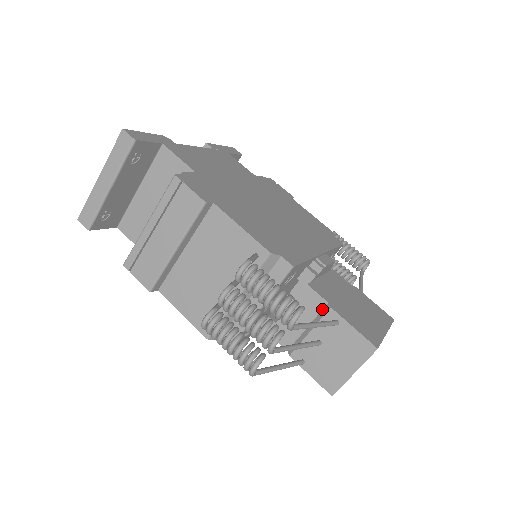
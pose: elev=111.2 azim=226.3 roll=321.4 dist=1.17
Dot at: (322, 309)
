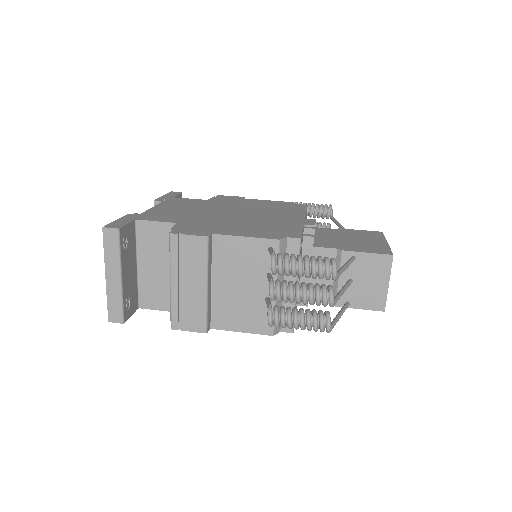
Dot at: (336, 256)
